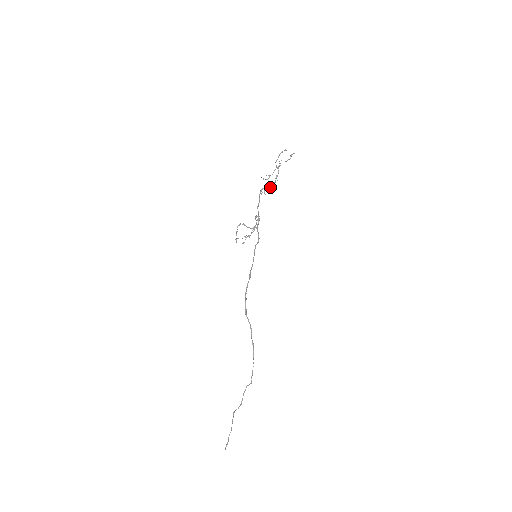
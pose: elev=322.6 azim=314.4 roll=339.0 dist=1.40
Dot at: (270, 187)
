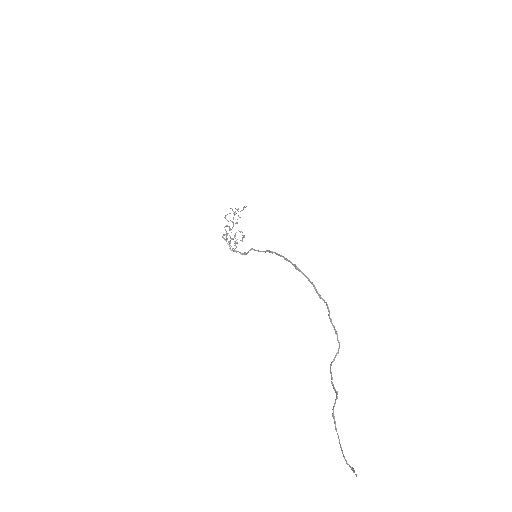
Dot at: occluded
